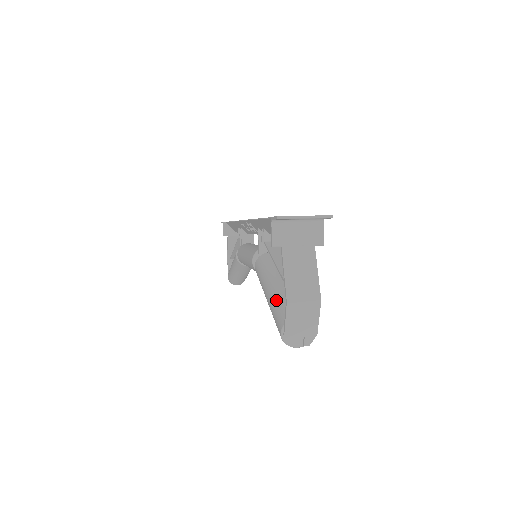
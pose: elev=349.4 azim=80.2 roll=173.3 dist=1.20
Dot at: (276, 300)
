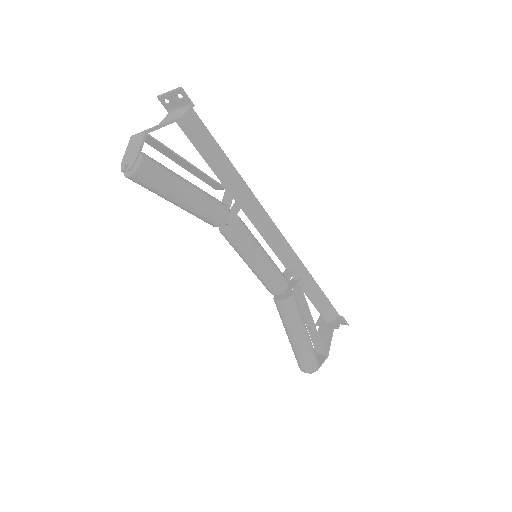
Dot at: occluded
